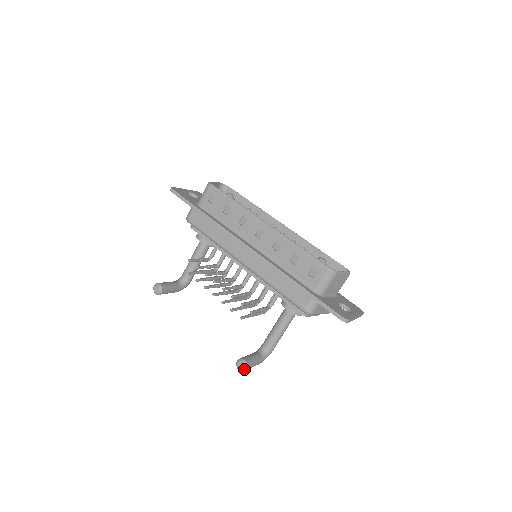
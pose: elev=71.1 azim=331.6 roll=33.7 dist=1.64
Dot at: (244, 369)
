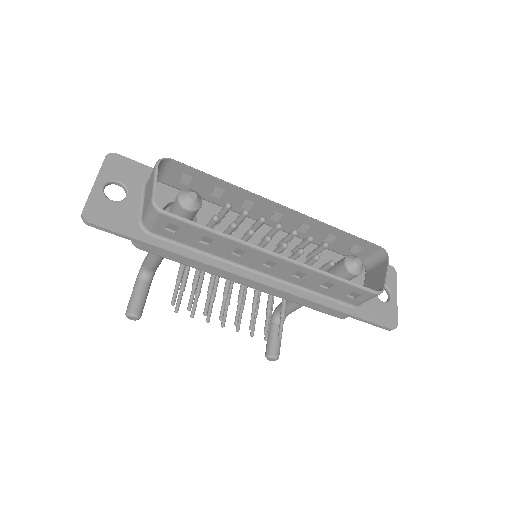
Dot at: occluded
